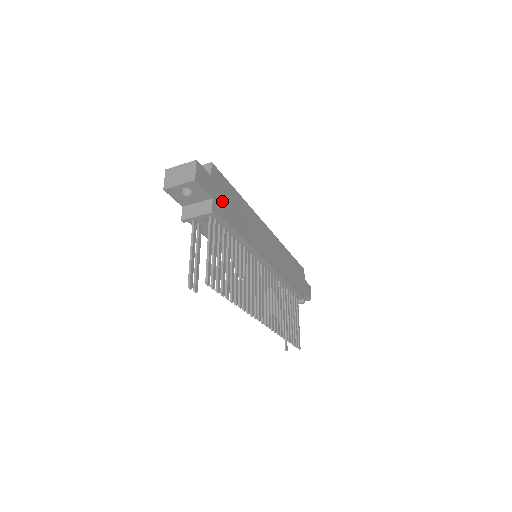
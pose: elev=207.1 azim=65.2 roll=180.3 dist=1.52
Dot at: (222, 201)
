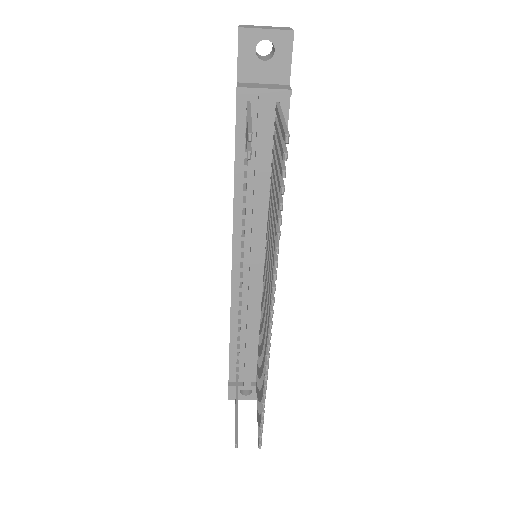
Dot at: occluded
